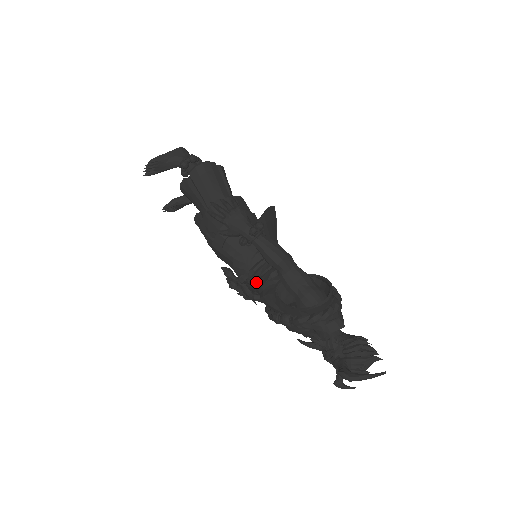
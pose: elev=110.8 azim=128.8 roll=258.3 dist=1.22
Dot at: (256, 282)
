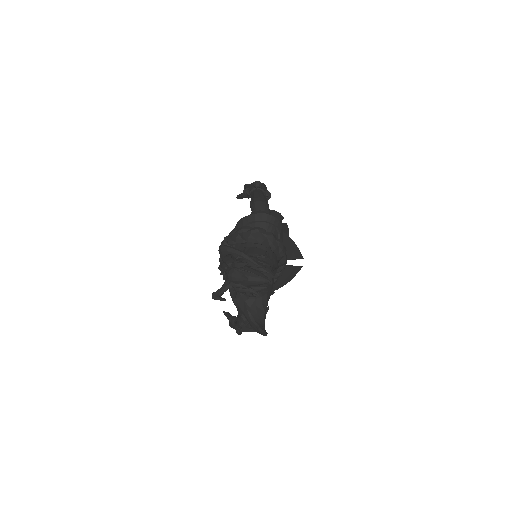
Dot at: occluded
